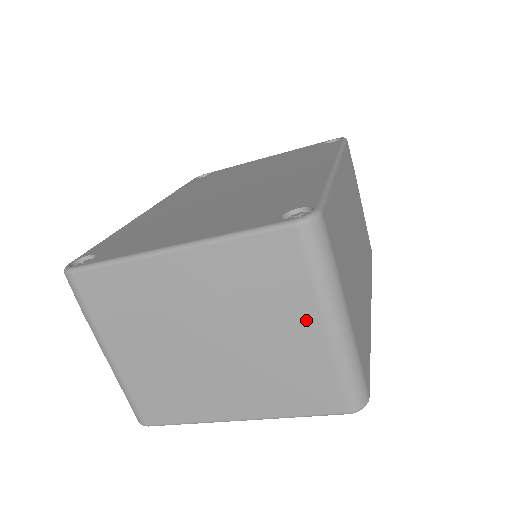
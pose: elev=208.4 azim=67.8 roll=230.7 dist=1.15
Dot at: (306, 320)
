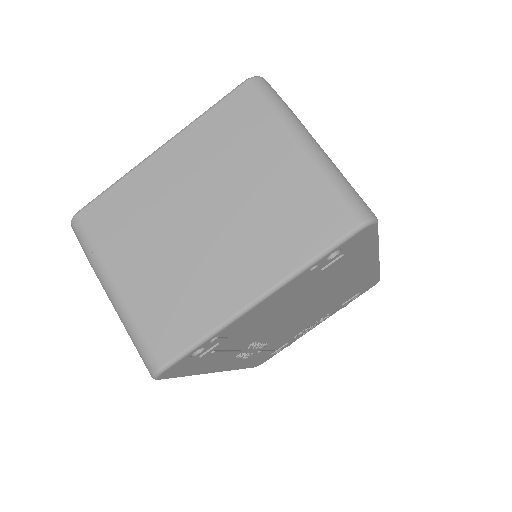
Dot at: (281, 149)
